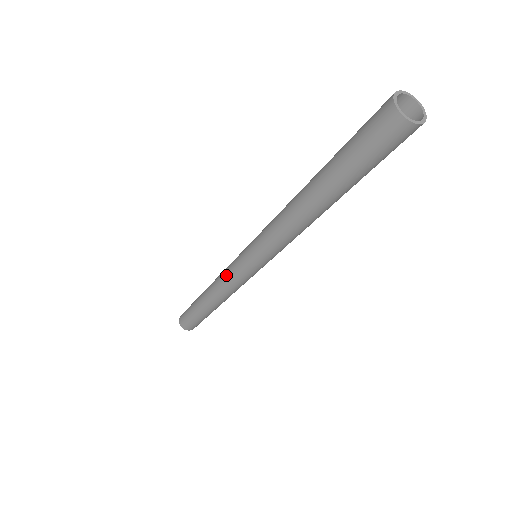
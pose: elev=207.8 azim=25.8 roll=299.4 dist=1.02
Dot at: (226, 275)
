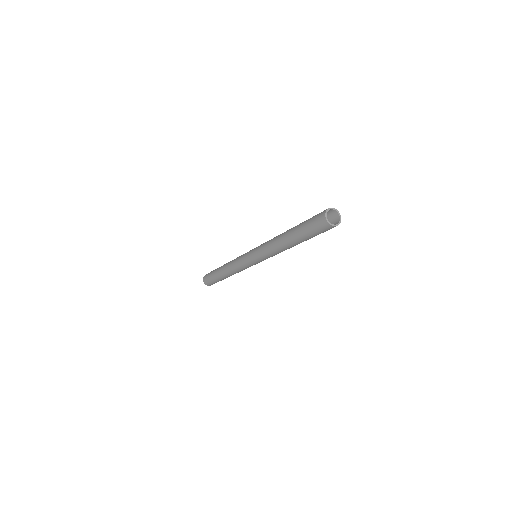
Dot at: (238, 258)
